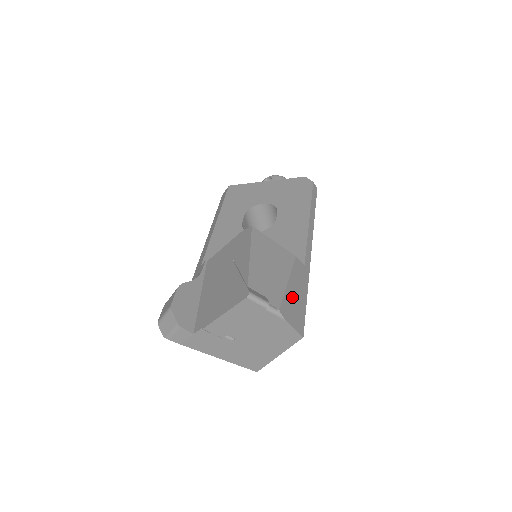
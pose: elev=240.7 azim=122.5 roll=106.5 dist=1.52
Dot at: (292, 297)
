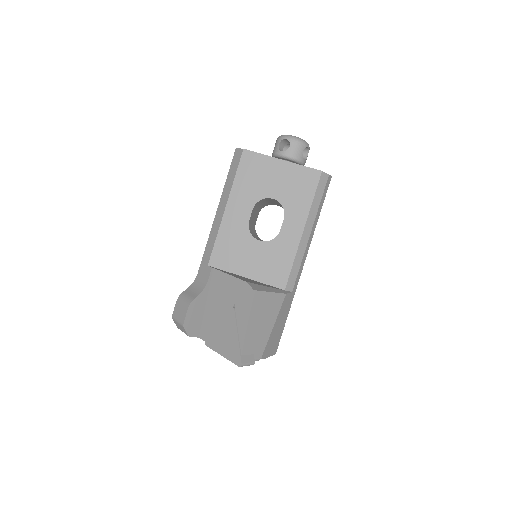
Dot at: (274, 334)
